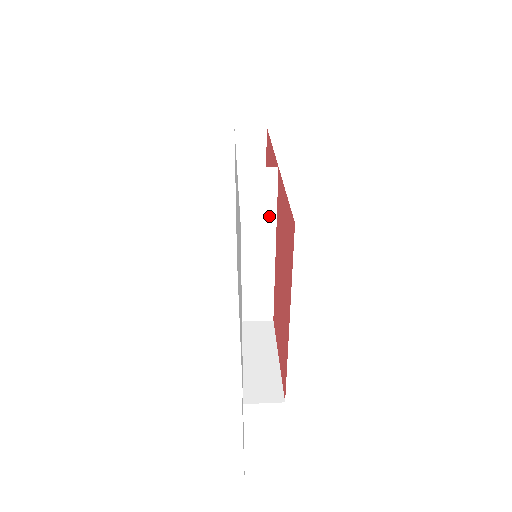
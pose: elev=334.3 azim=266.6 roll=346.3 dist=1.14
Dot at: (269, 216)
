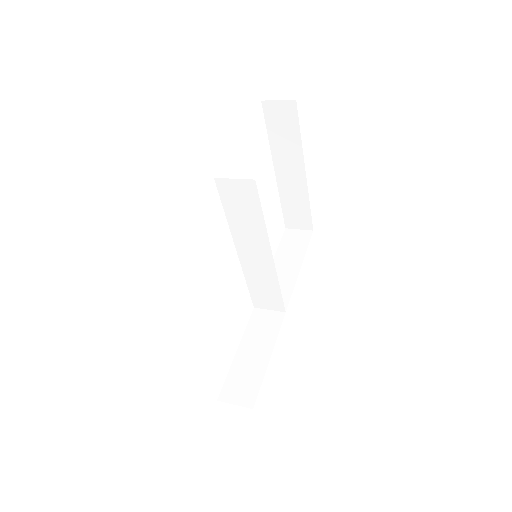
Dot at: (258, 224)
